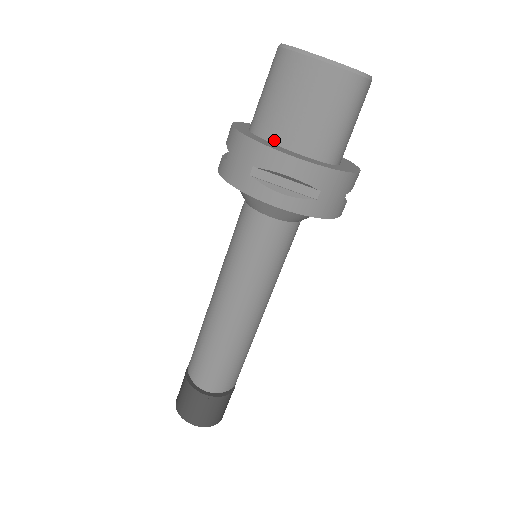
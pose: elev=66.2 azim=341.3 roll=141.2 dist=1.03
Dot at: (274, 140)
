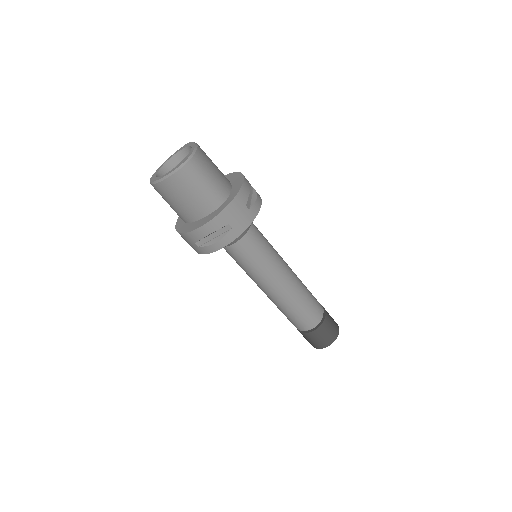
Dot at: (192, 221)
